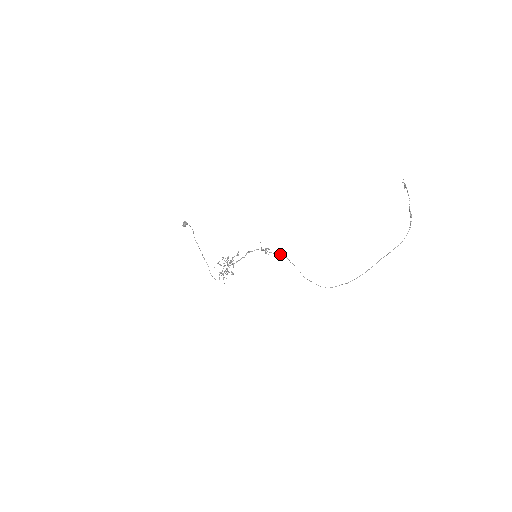
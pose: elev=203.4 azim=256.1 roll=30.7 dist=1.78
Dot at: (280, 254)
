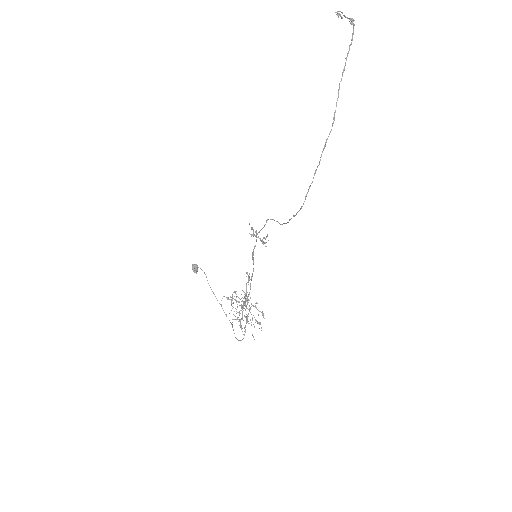
Dot at: (266, 220)
